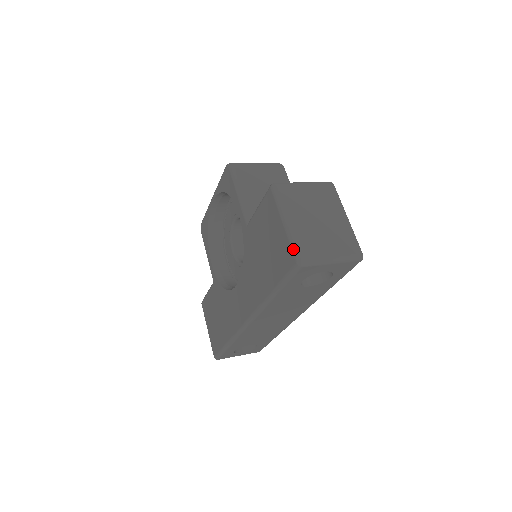
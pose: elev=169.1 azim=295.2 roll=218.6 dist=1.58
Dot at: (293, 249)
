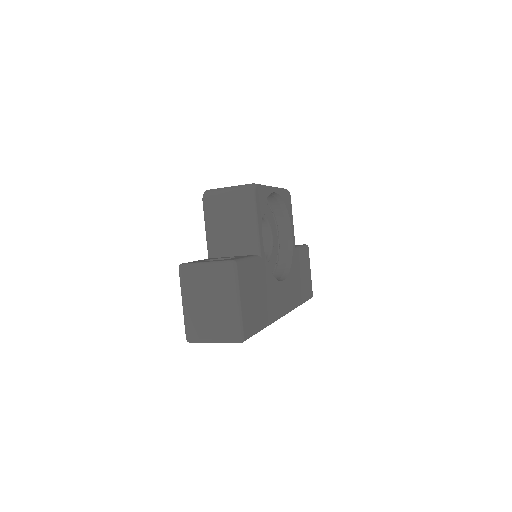
Dot at: (185, 328)
